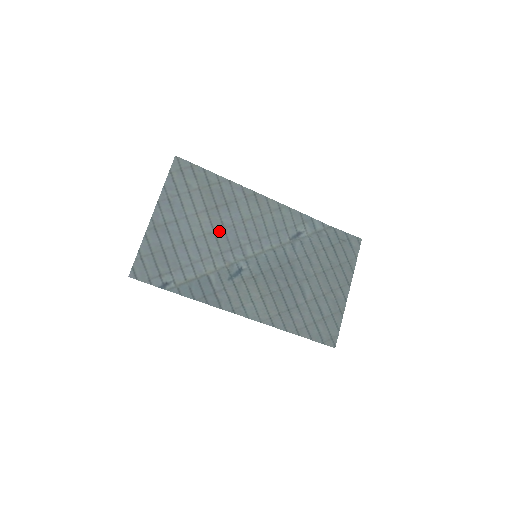
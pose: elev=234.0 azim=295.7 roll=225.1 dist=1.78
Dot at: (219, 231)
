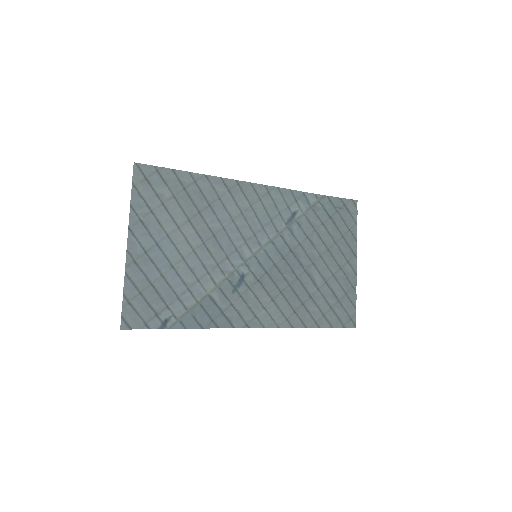
Dot at: (209, 240)
